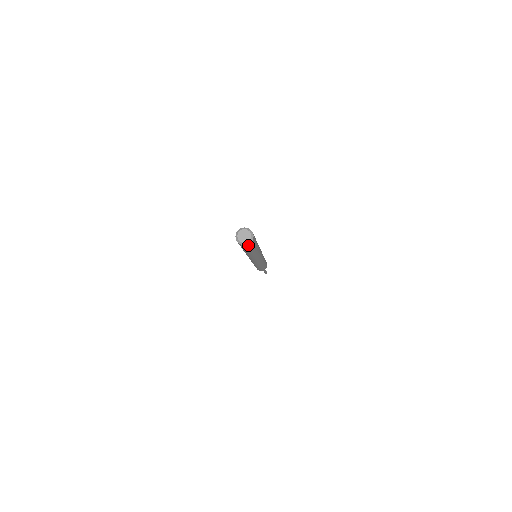
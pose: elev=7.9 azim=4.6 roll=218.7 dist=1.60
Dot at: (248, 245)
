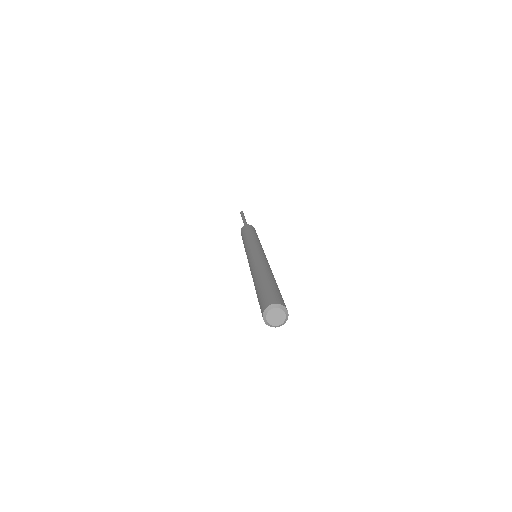
Dot at: occluded
